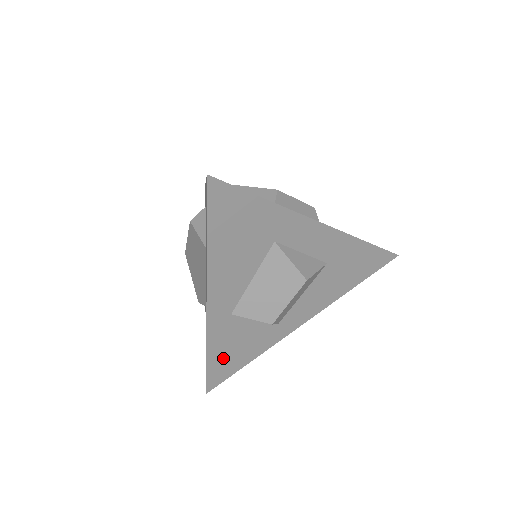
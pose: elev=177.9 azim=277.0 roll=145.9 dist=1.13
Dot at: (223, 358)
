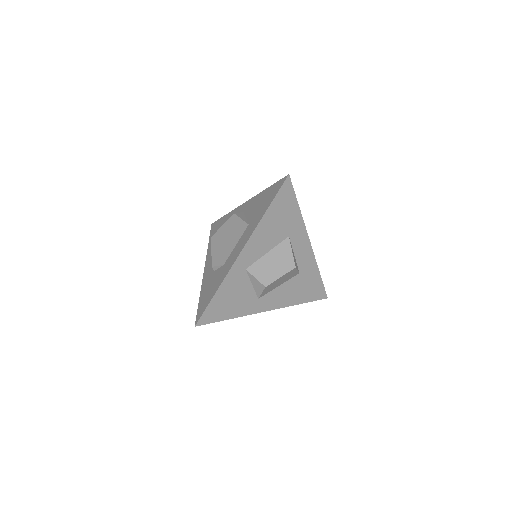
Dot at: (221, 302)
